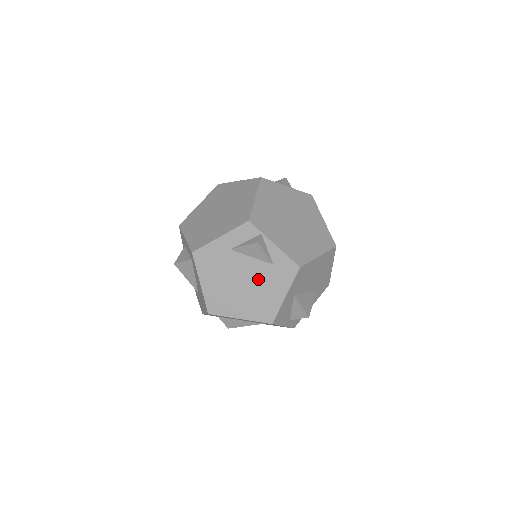
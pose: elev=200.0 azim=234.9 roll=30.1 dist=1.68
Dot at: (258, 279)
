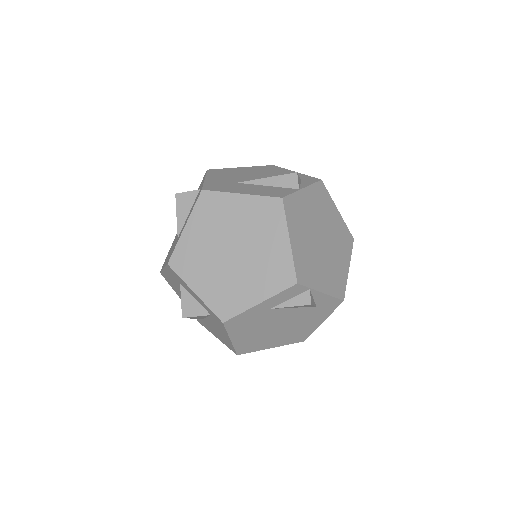
Dot at: (297, 320)
